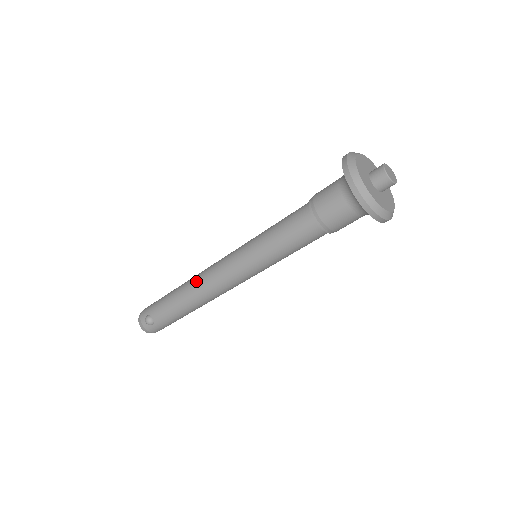
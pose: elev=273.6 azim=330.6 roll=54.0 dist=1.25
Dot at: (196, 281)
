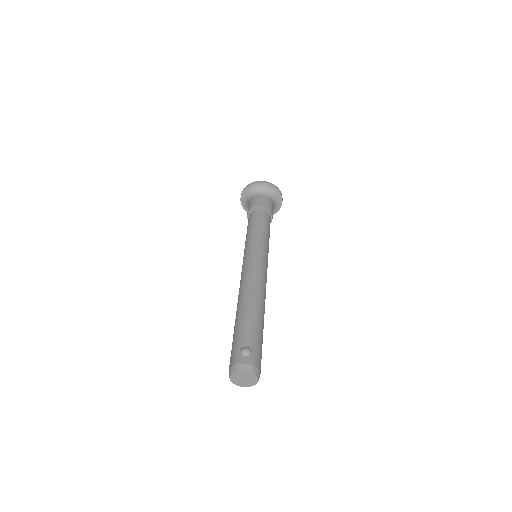
Dot at: (244, 288)
